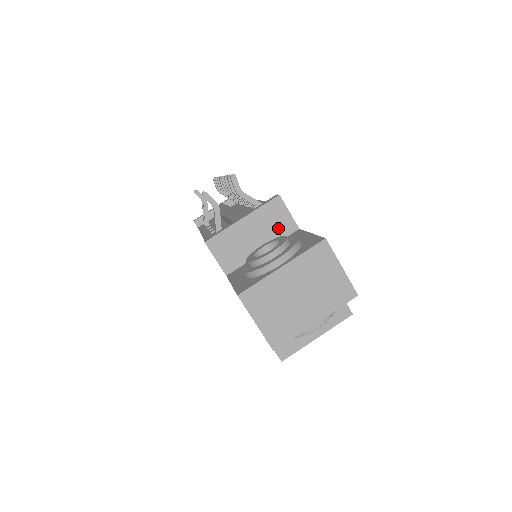
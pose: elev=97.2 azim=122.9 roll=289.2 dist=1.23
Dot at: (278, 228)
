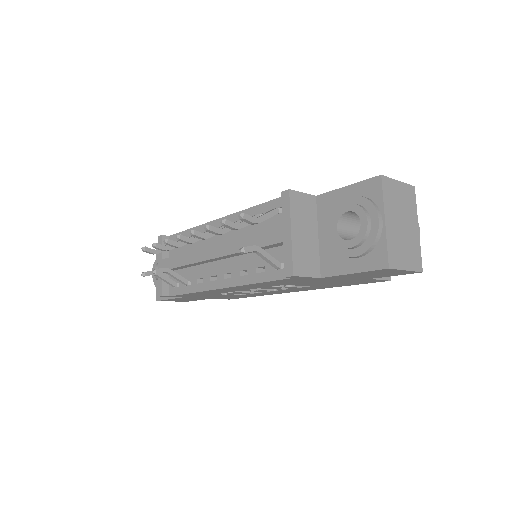
Dot at: (309, 211)
